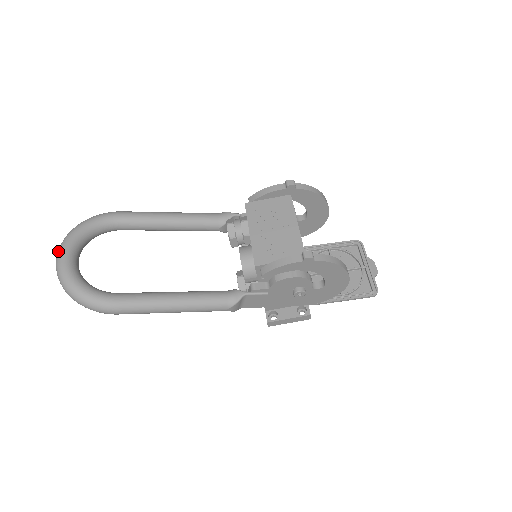
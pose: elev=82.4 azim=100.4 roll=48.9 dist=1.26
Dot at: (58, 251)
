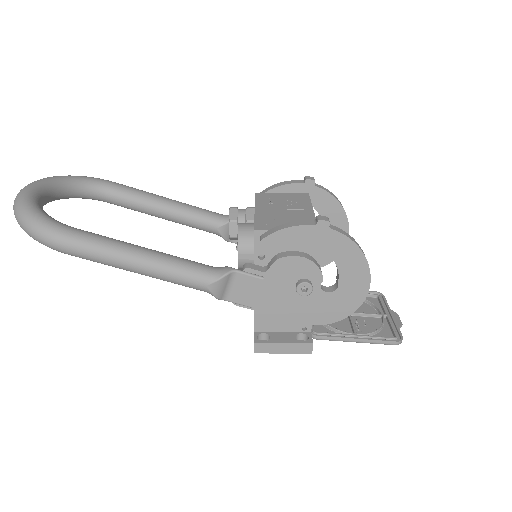
Dot at: occluded
